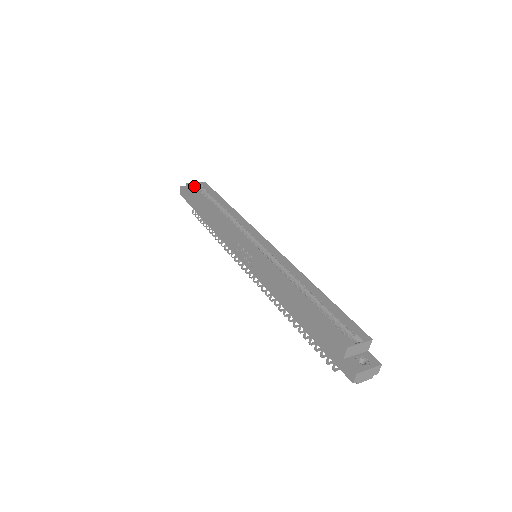
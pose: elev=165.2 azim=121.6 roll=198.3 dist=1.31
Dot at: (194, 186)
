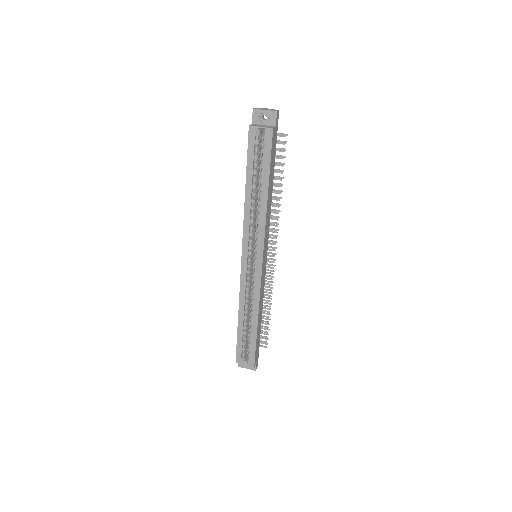
Dot at: (253, 138)
